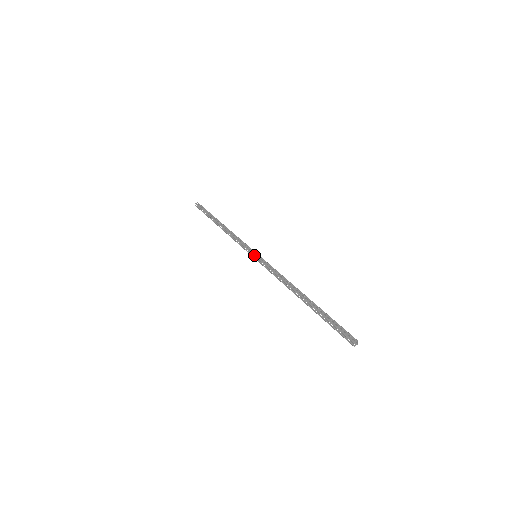
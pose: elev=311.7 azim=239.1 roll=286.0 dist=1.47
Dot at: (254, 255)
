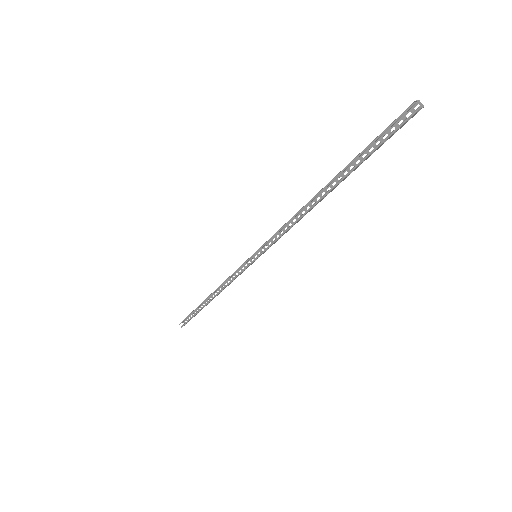
Dot at: occluded
